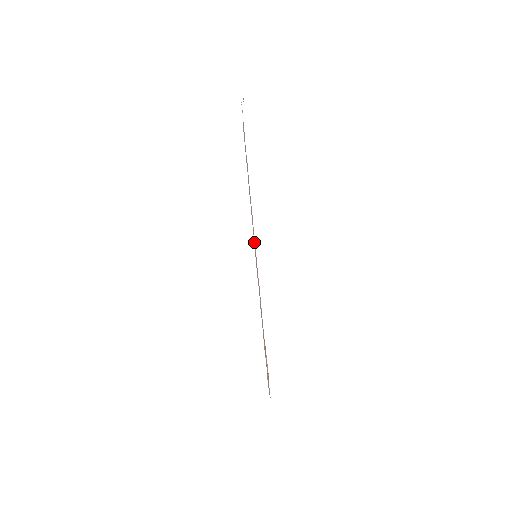
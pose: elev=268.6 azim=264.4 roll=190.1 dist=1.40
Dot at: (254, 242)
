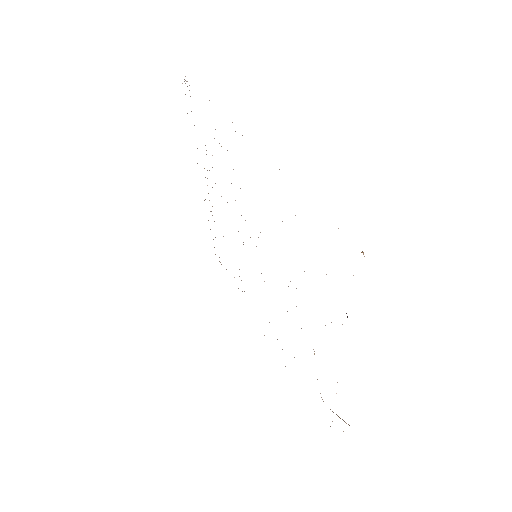
Dot at: occluded
